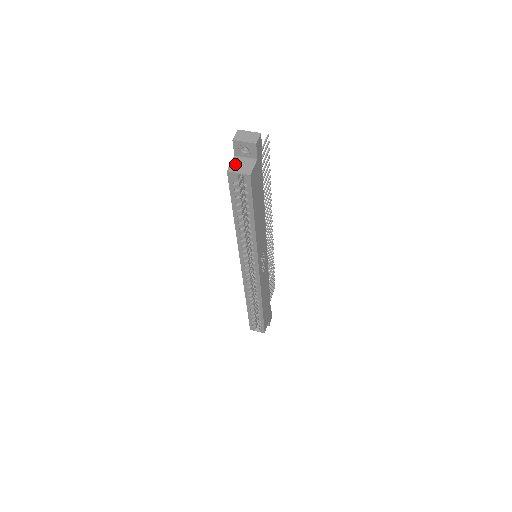
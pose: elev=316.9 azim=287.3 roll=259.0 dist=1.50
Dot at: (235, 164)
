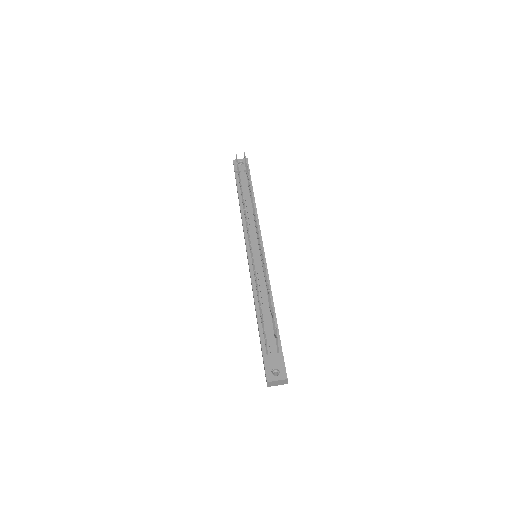
Dot at: occluded
